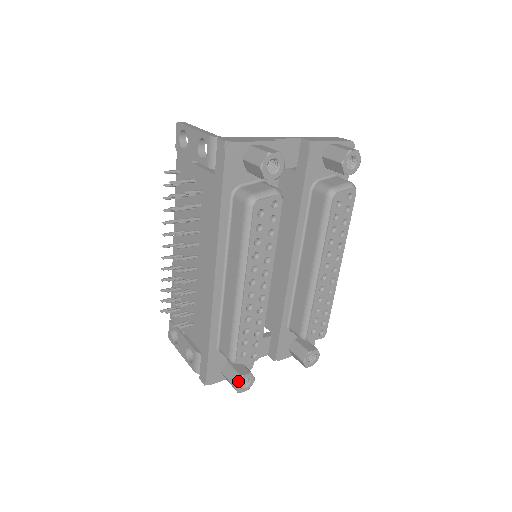
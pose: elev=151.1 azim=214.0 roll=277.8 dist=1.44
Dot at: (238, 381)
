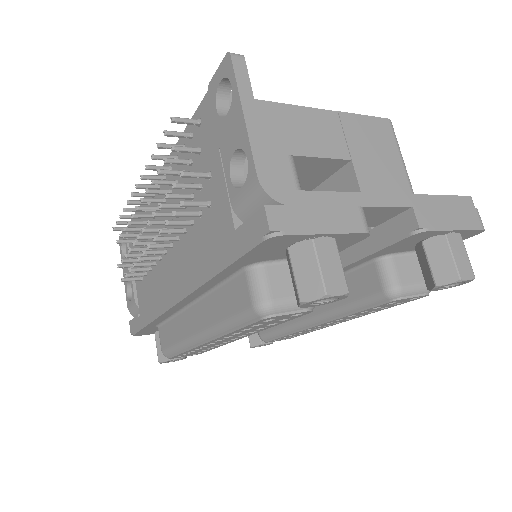
Dot at: (165, 361)
